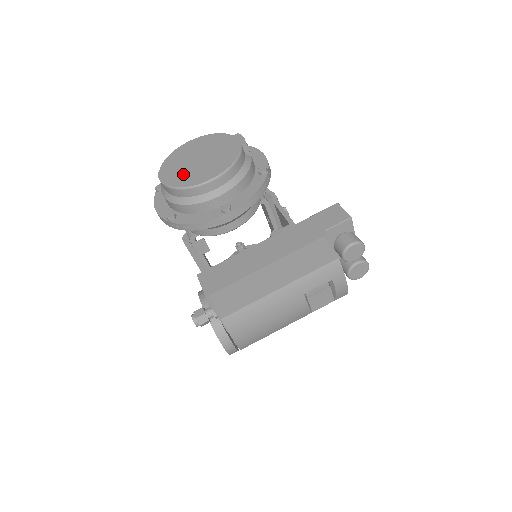
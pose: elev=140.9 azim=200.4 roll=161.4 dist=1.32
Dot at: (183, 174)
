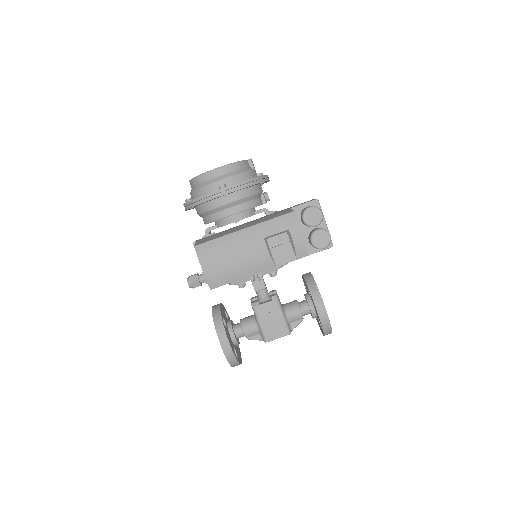
Dot at: occluded
